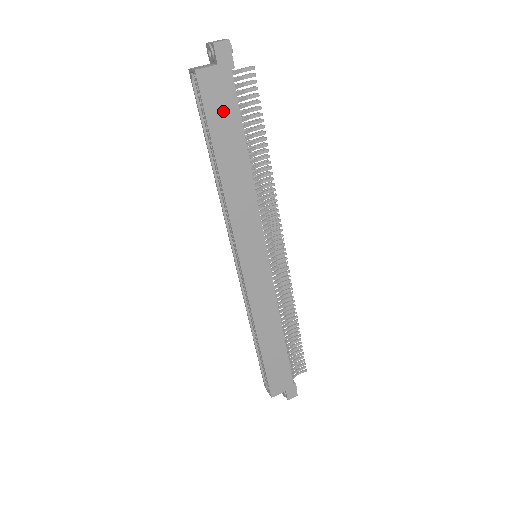
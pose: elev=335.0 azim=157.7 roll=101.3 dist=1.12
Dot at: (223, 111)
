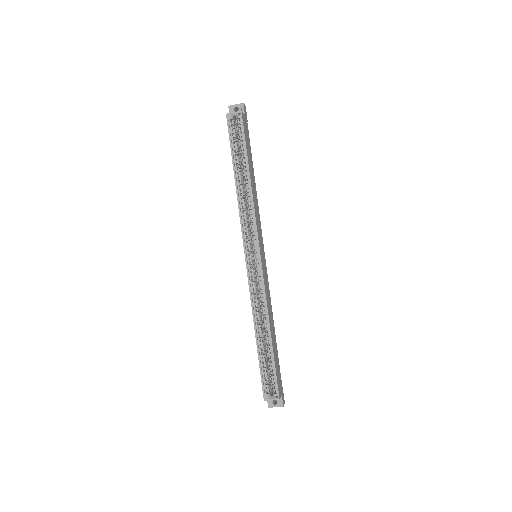
Dot at: (248, 142)
